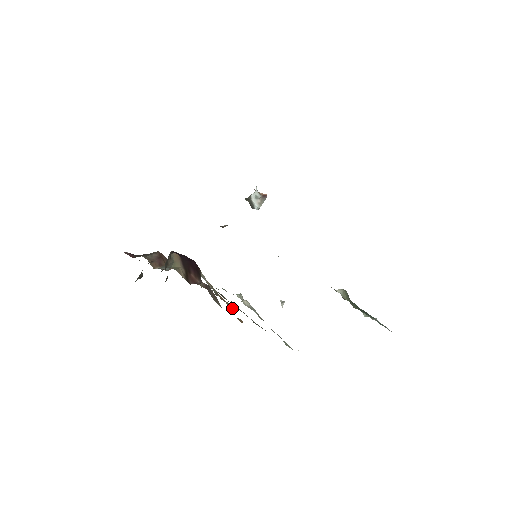
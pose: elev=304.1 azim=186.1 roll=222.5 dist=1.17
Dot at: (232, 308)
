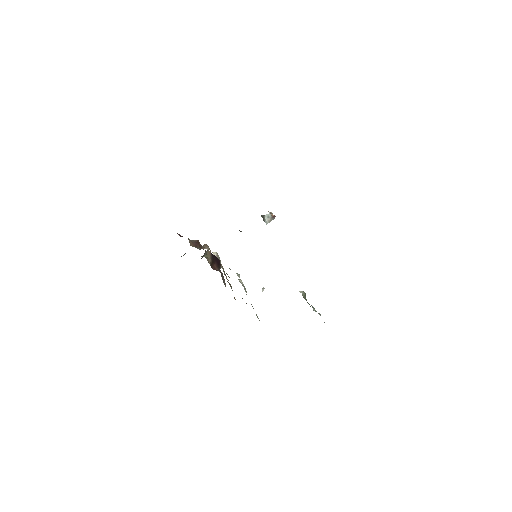
Dot at: occluded
